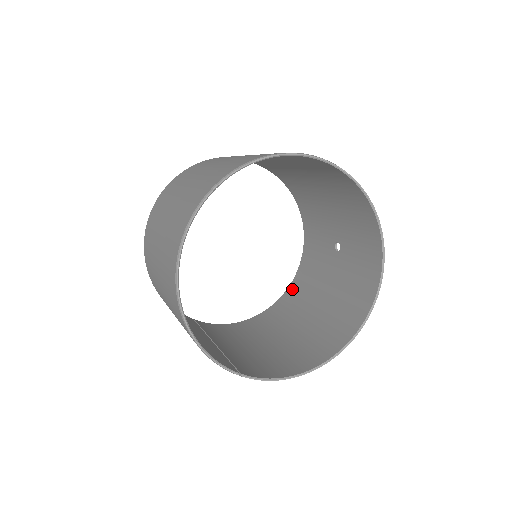
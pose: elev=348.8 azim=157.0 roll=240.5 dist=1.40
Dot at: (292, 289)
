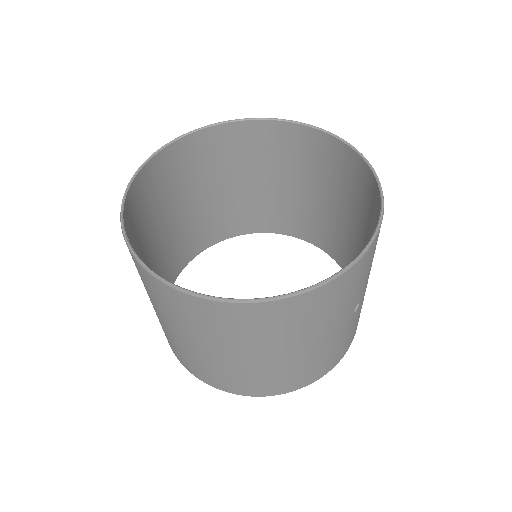
Dot at: occluded
